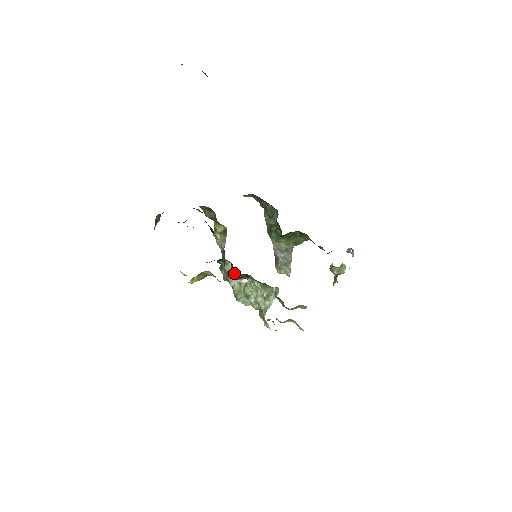
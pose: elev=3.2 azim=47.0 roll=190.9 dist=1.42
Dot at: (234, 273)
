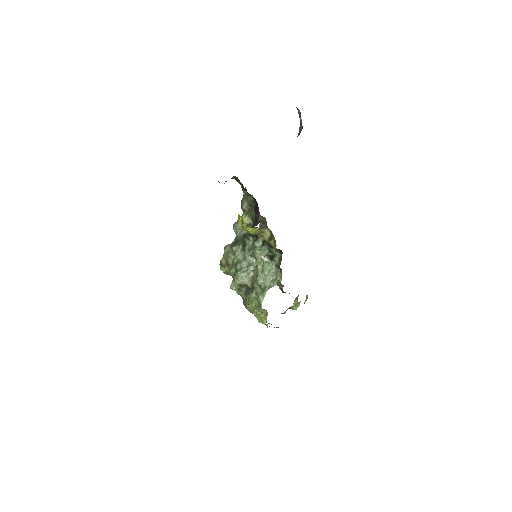
Dot at: (264, 249)
